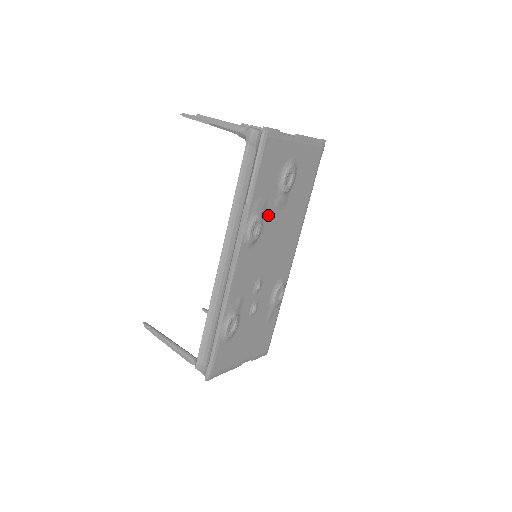
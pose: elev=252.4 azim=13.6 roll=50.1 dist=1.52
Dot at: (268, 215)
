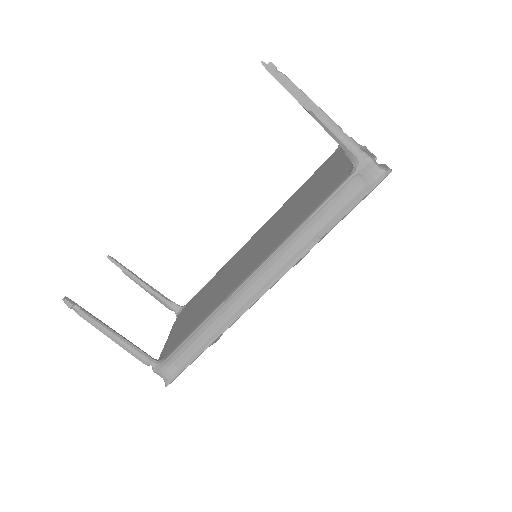
Dot at: occluded
